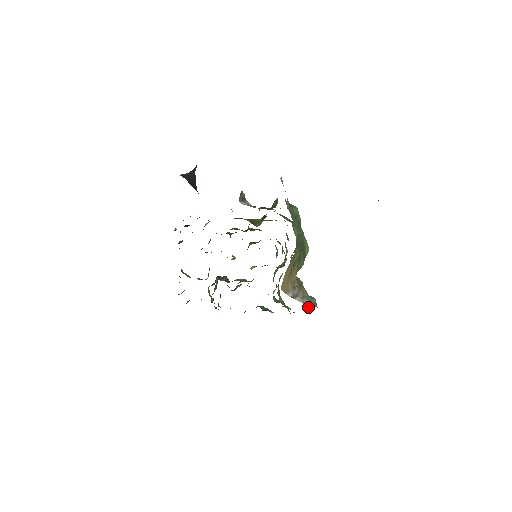
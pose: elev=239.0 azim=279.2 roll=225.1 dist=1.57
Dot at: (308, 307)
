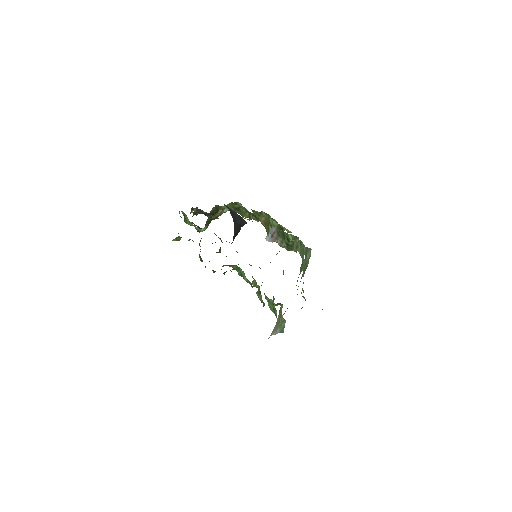
Dot at: occluded
